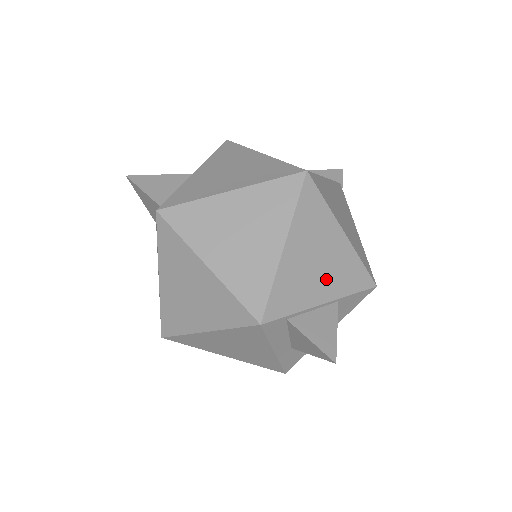
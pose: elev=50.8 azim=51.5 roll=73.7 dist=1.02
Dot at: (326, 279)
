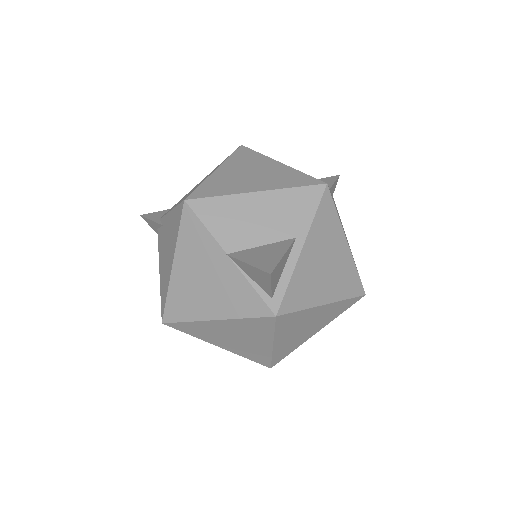
Dot at: occluded
